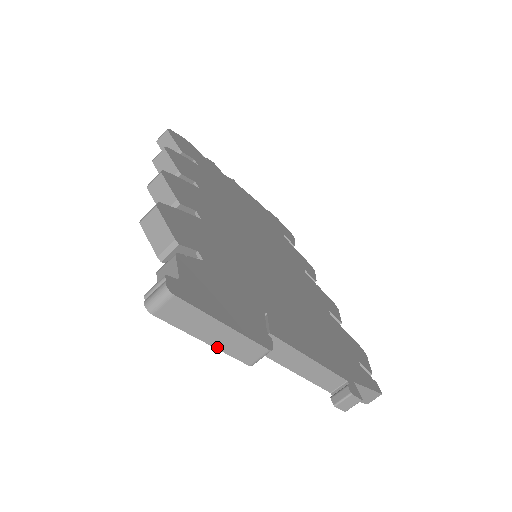
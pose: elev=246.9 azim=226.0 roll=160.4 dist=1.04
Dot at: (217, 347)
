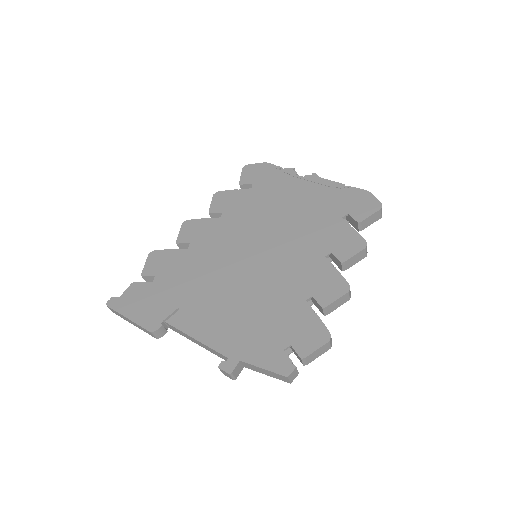
Dot at: (139, 328)
